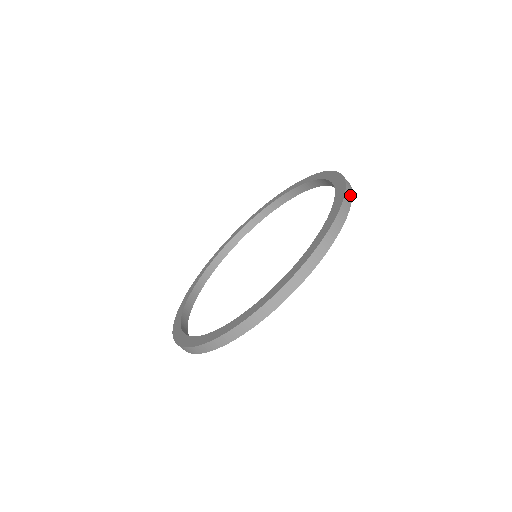
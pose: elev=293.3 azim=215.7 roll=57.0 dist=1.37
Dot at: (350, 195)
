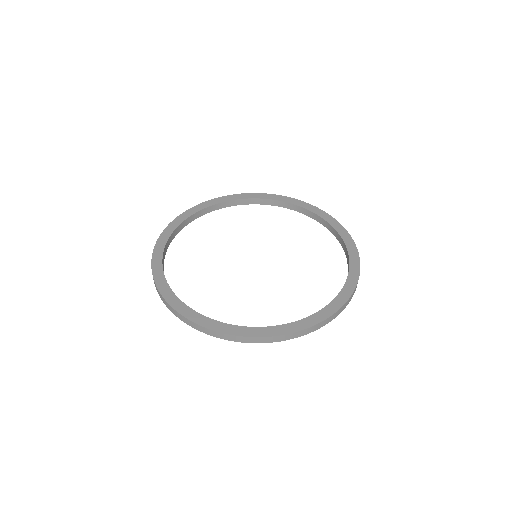
Dot at: (322, 325)
